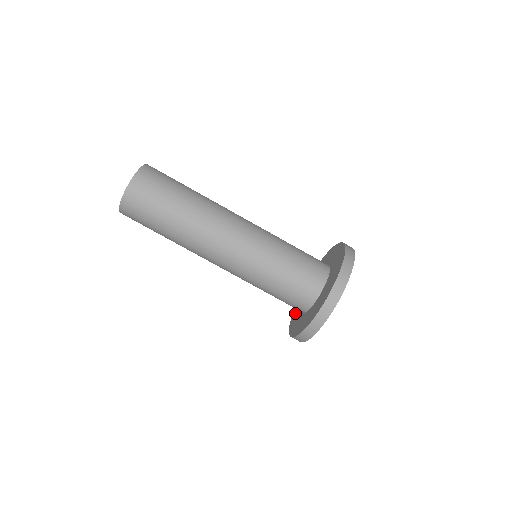
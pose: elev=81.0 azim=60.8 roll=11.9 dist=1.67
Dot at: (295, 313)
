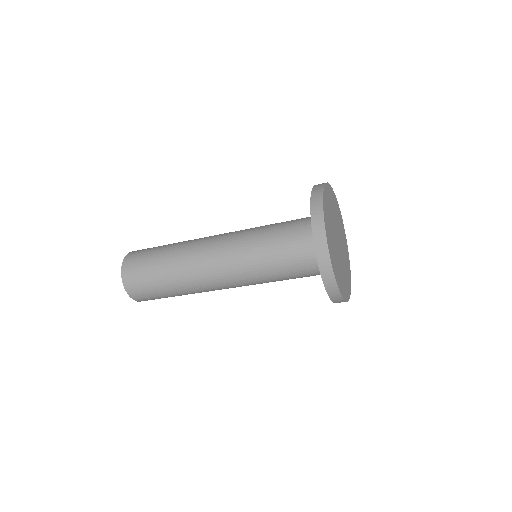
Dot at: occluded
